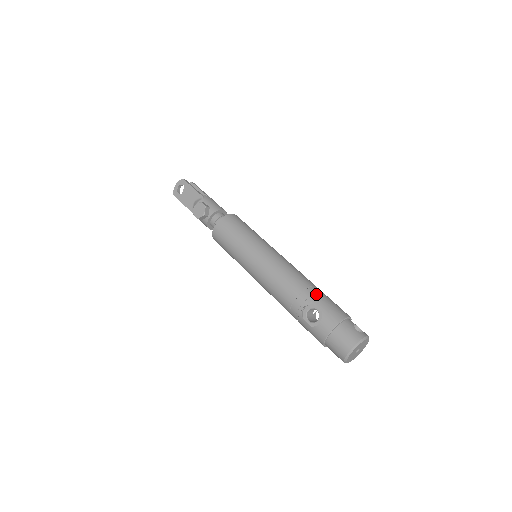
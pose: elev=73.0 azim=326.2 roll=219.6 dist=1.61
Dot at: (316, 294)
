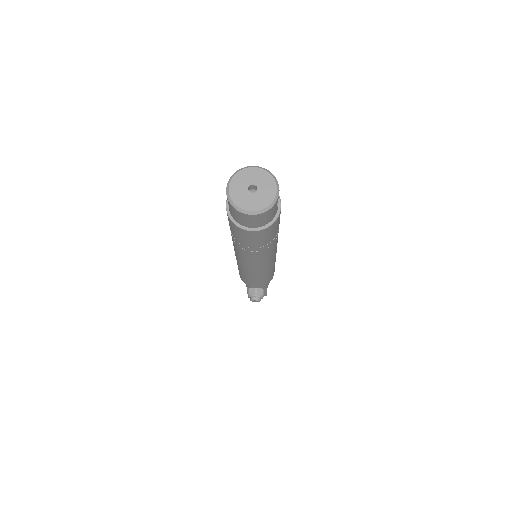
Dot at: occluded
